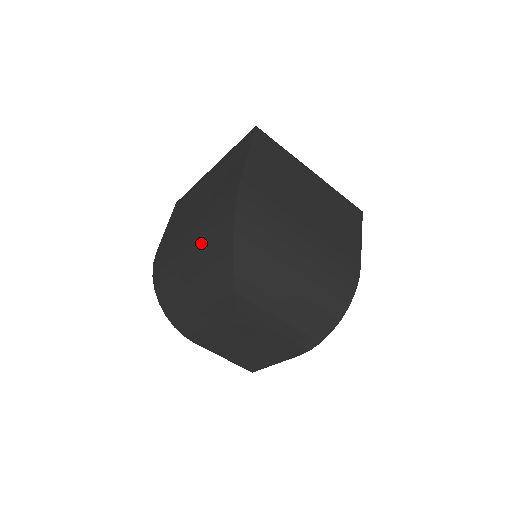
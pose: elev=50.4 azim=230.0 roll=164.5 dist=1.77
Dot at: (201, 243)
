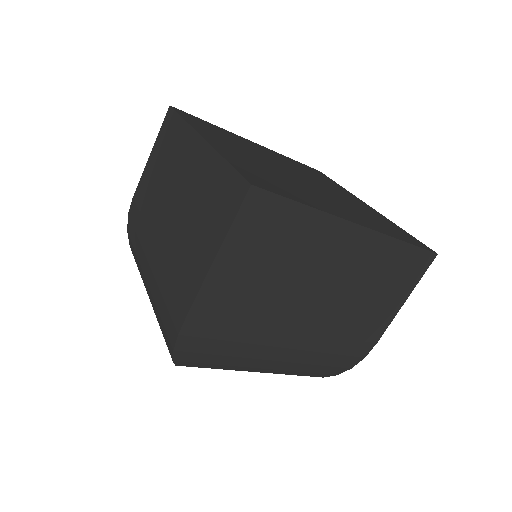
Dot at: (153, 303)
